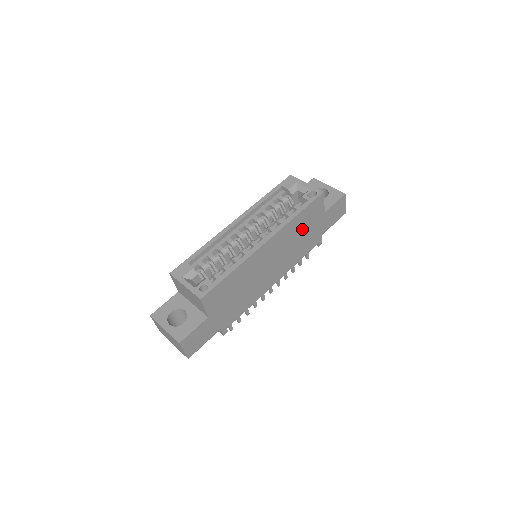
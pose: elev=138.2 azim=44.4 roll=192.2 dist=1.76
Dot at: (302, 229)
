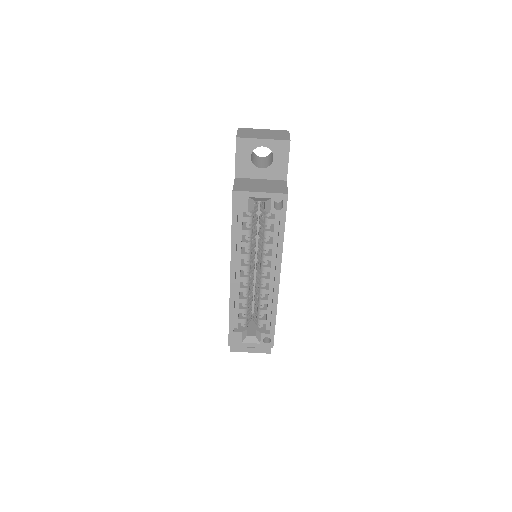
Dot at: occluded
